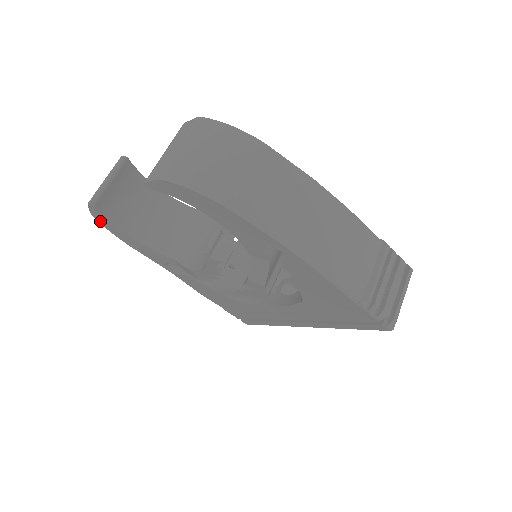
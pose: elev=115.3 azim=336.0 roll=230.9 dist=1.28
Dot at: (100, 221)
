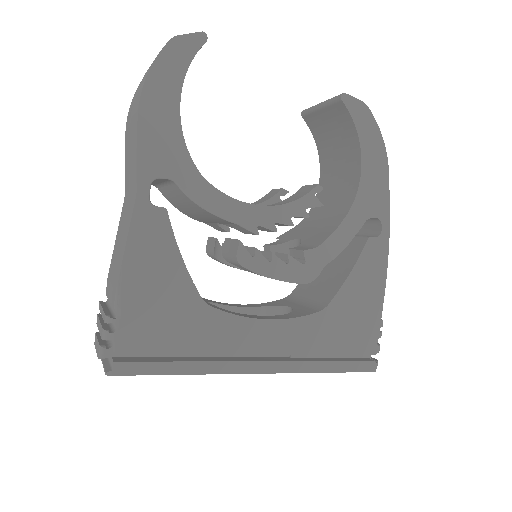
Dot at: (166, 54)
